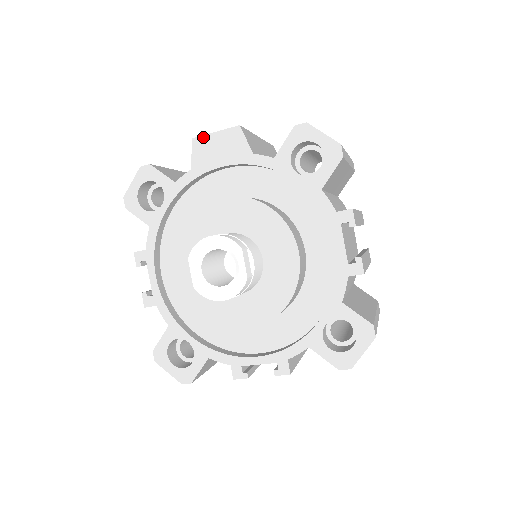
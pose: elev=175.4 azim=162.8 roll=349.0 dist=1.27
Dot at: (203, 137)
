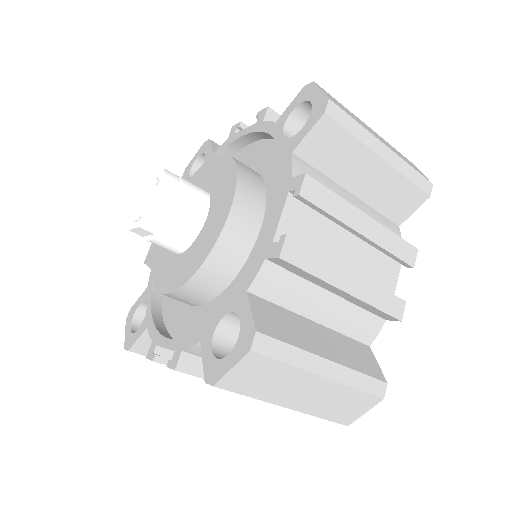
Dot at: (148, 253)
